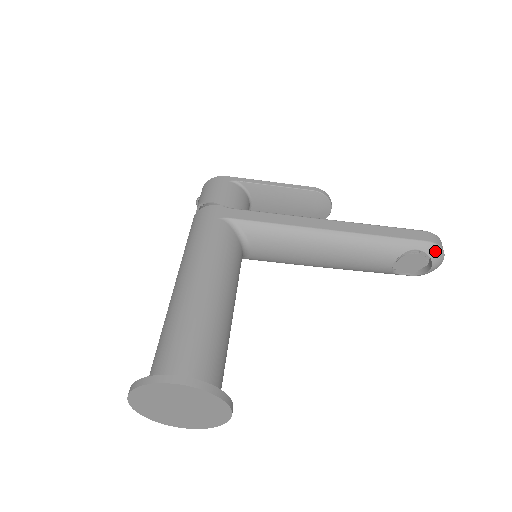
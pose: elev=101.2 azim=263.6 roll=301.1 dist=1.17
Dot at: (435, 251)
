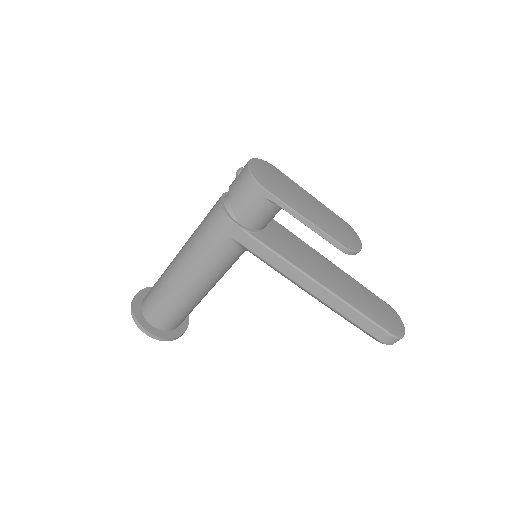
Dot at: occluded
